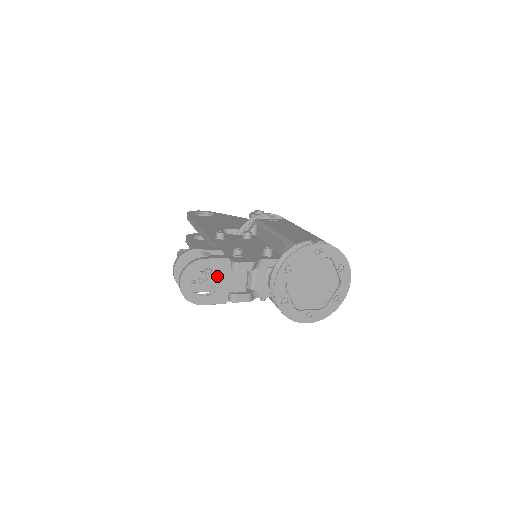
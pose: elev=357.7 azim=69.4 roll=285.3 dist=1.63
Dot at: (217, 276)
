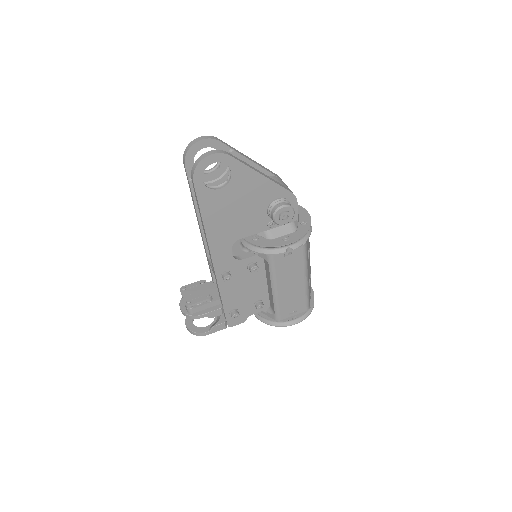
Dot at: occluded
